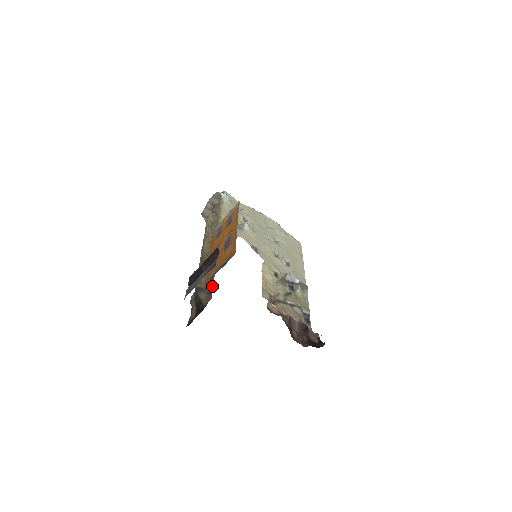
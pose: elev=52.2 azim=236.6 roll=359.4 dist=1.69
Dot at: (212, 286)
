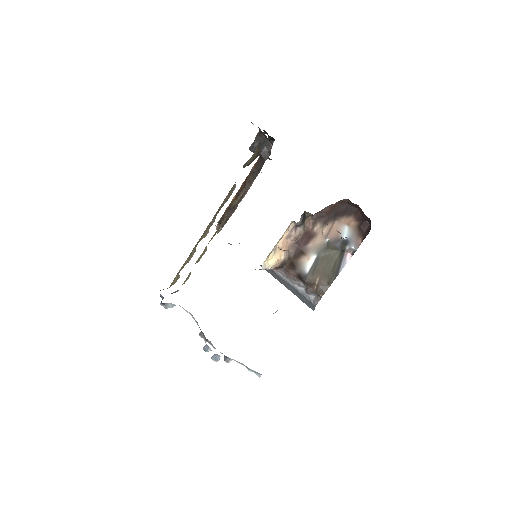
Dot at: (261, 167)
